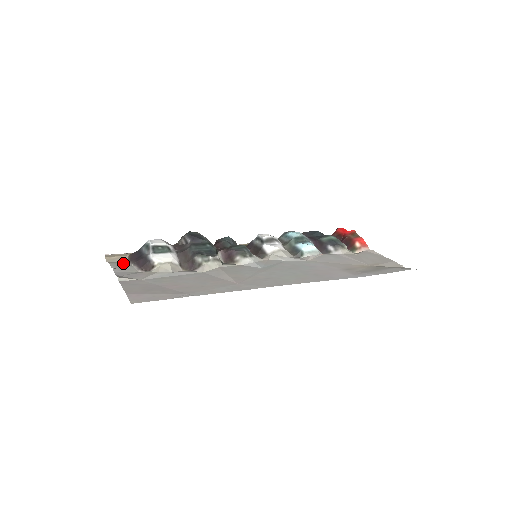
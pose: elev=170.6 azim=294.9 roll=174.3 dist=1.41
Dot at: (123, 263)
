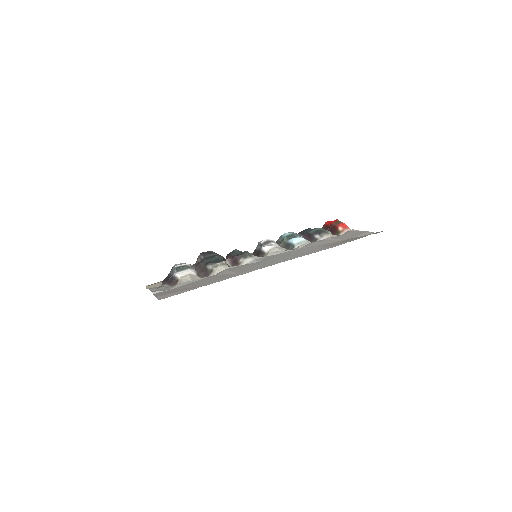
Dot at: (158, 287)
